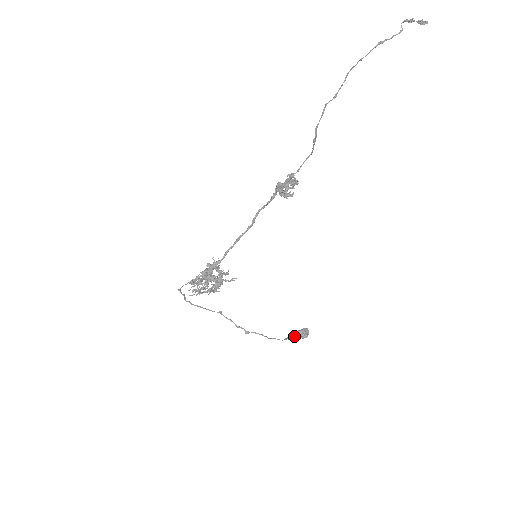
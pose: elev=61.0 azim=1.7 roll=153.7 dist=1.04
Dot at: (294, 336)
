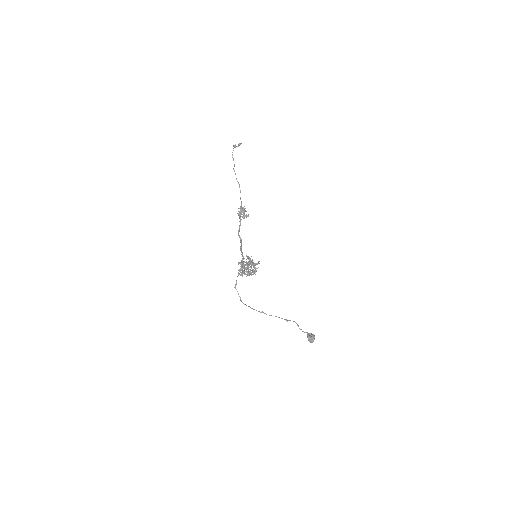
Dot at: (309, 335)
